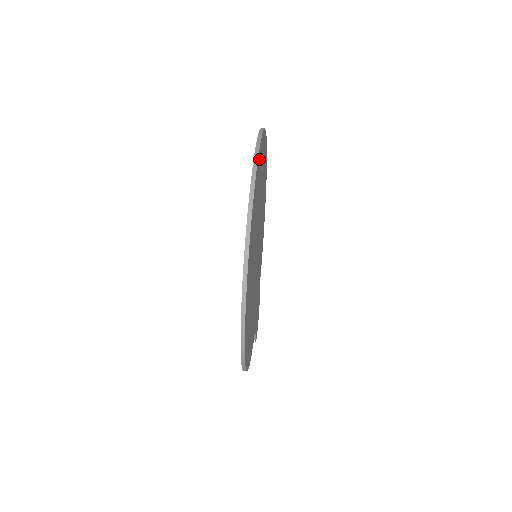
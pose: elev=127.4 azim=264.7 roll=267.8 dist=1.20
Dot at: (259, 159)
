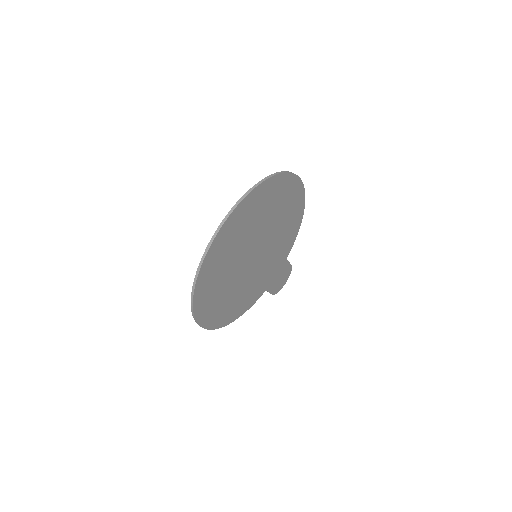
Dot at: (236, 215)
